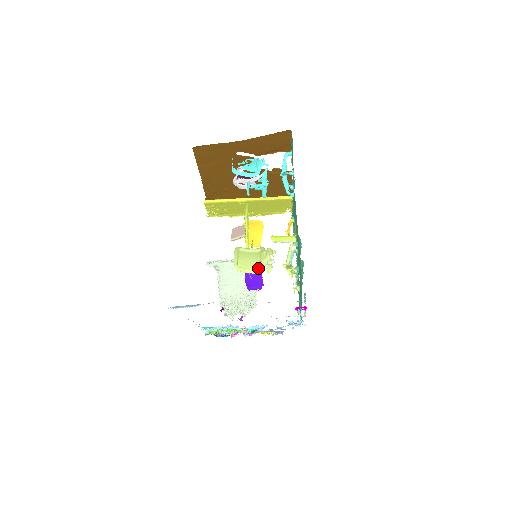
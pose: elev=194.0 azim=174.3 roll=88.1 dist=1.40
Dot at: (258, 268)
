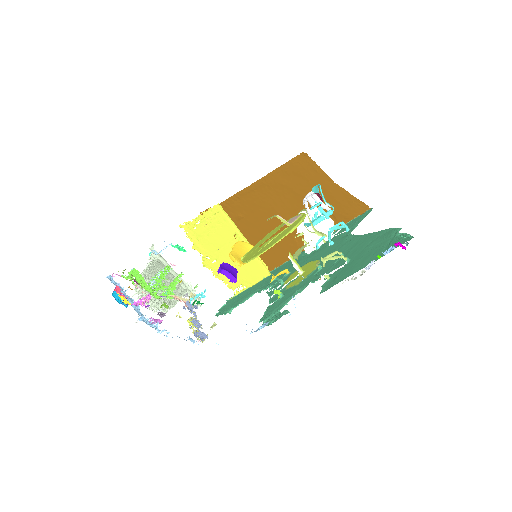
Dot at: (317, 232)
